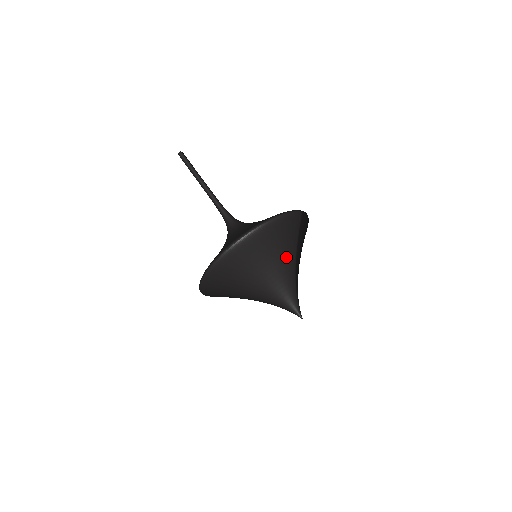
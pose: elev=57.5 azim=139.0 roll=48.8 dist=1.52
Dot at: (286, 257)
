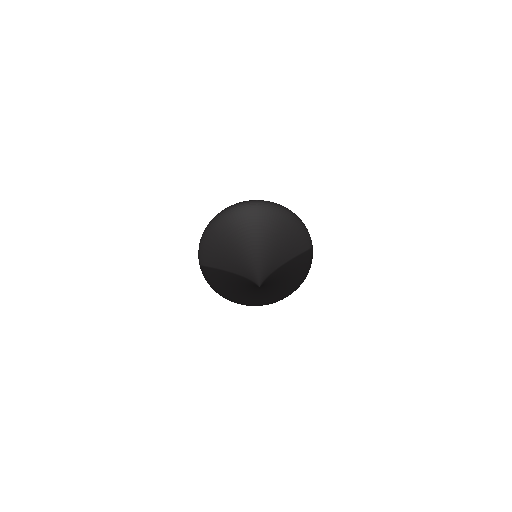
Dot at: (284, 248)
